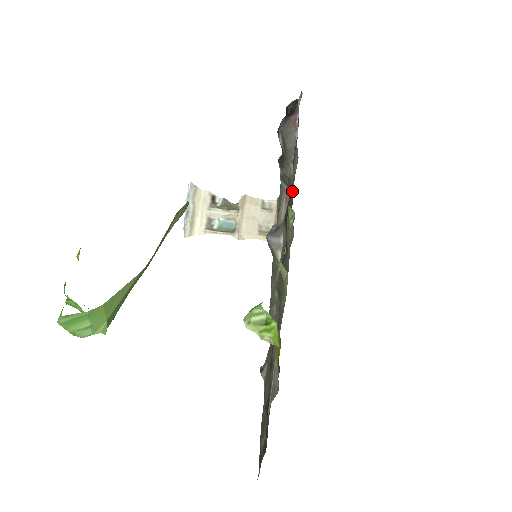
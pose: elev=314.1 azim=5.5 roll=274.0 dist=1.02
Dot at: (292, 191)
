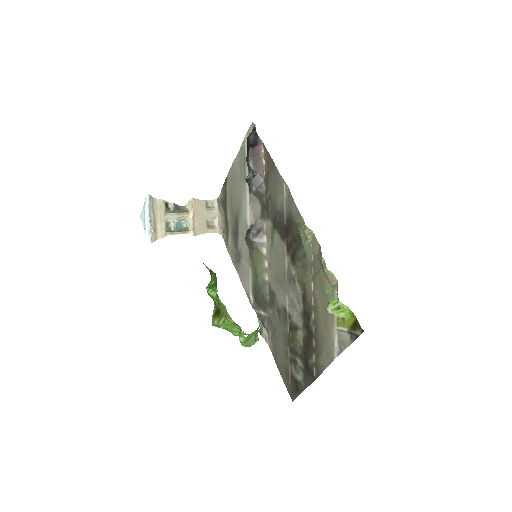
Dot at: (285, 209)
